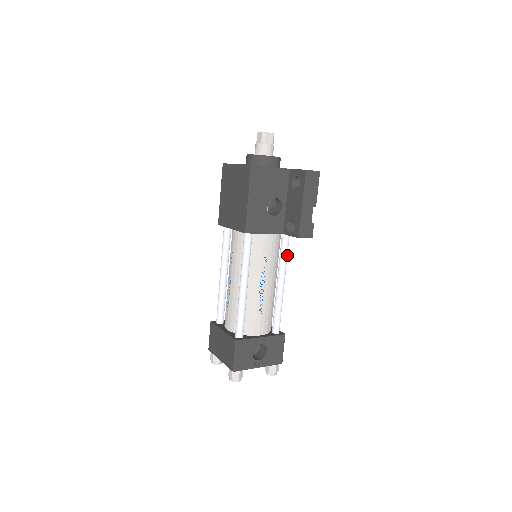
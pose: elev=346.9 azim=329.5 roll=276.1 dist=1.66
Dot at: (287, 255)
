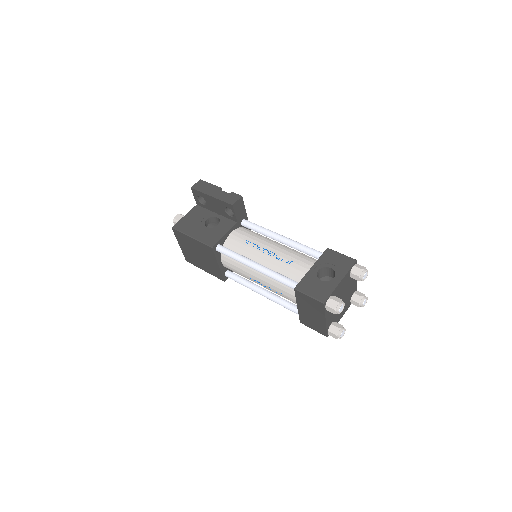
Dot at: (260, 226)
